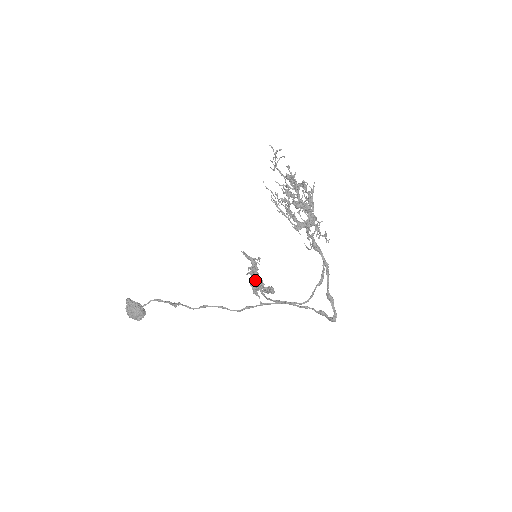
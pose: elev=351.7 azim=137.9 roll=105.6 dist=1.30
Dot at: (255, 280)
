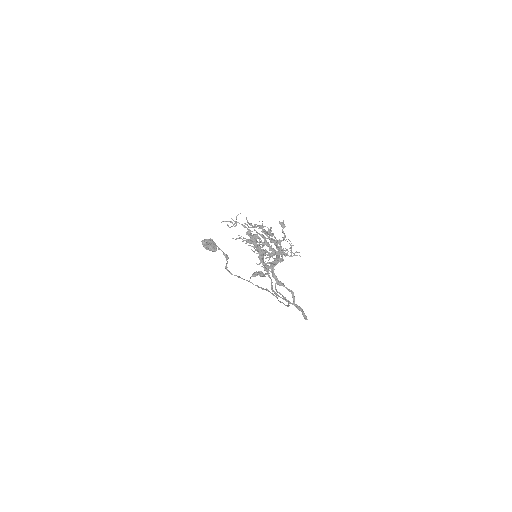
Dot at: (263, 264)
